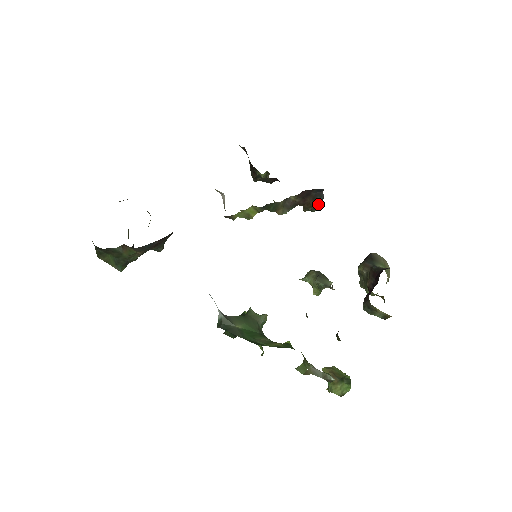
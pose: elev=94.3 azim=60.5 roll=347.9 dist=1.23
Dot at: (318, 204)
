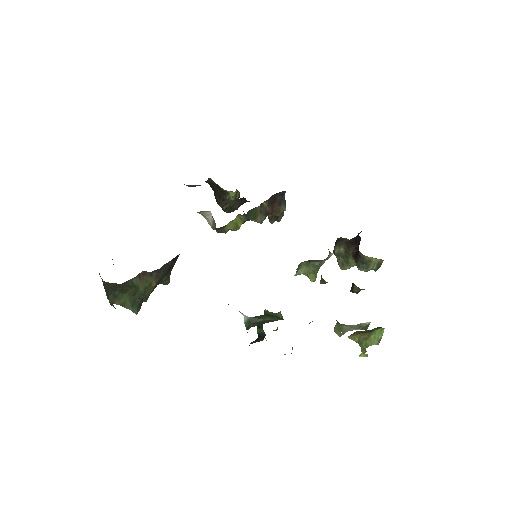
Dot at: (283, 208)
